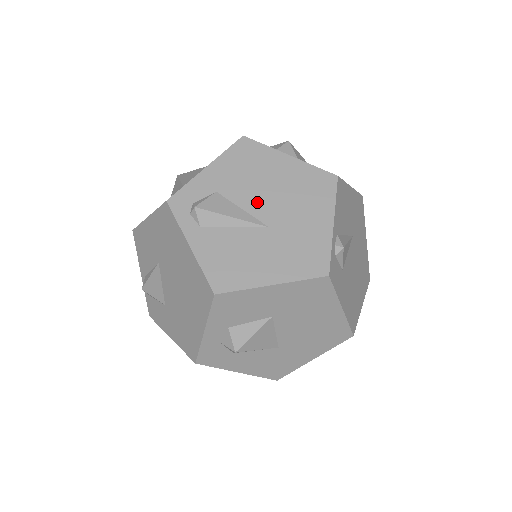
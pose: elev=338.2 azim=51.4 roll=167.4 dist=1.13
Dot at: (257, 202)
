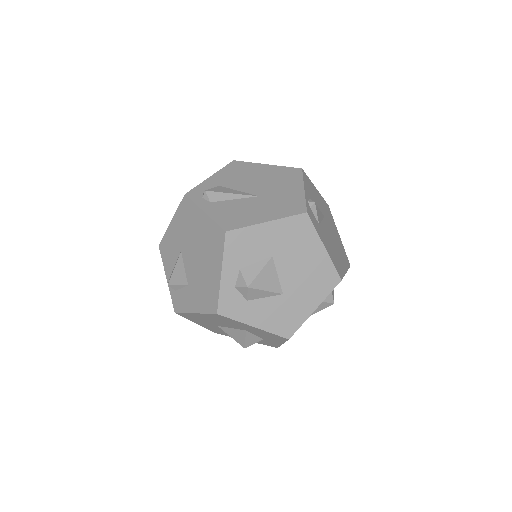
Dot at: (248, 186)
